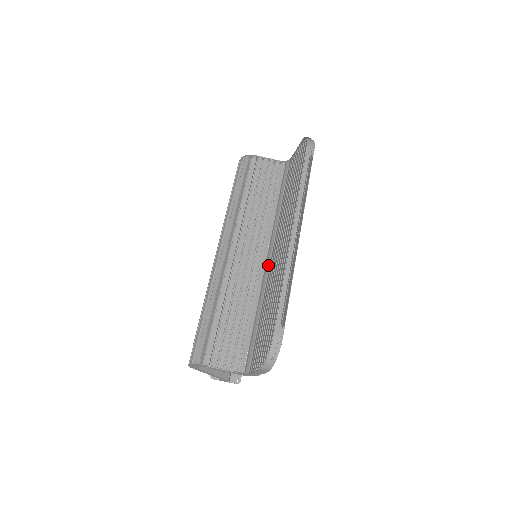
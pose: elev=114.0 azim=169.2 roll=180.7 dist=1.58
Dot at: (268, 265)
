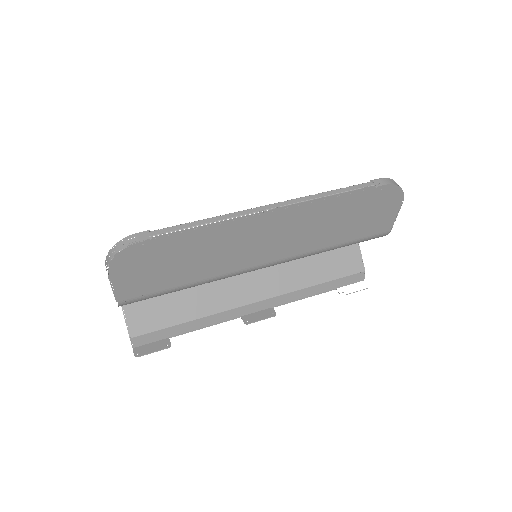
Dot at: occluded
